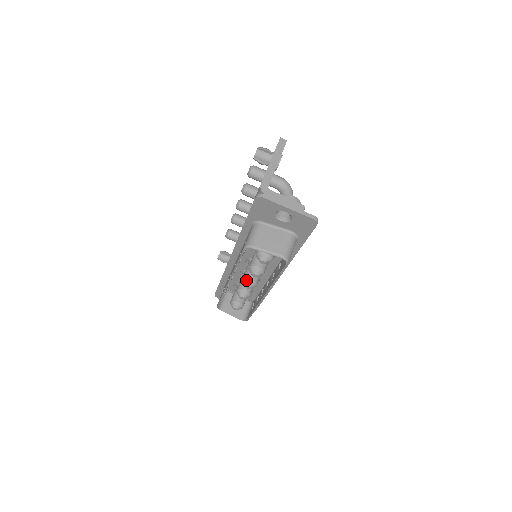
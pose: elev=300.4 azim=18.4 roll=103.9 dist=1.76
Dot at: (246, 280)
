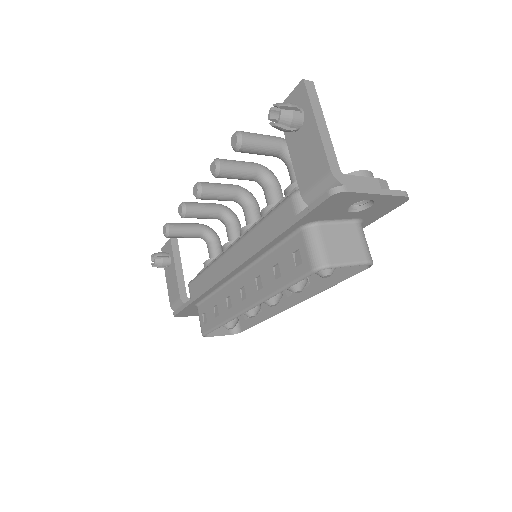
Dot at: (271, 298)
